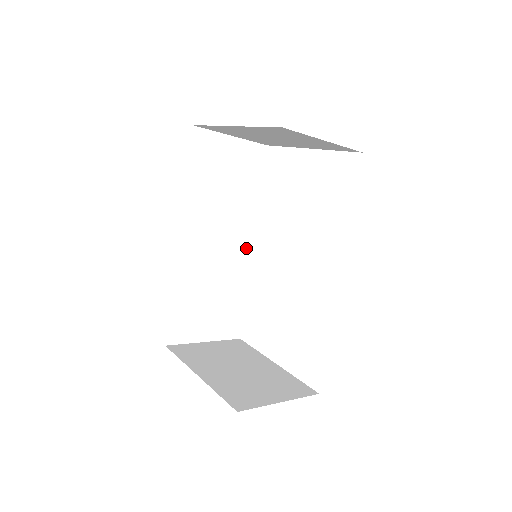
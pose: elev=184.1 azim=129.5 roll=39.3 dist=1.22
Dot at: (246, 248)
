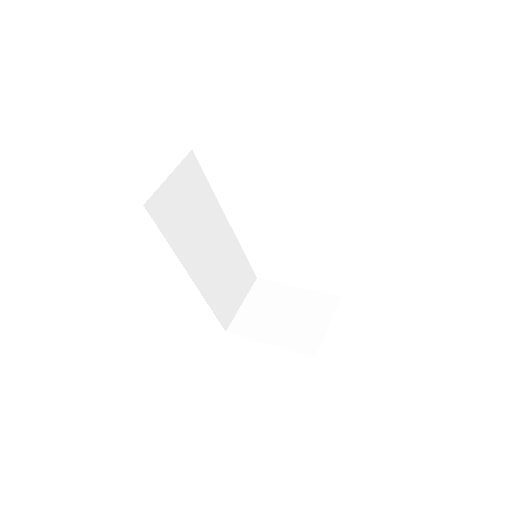
Dot at: (226, 230)
